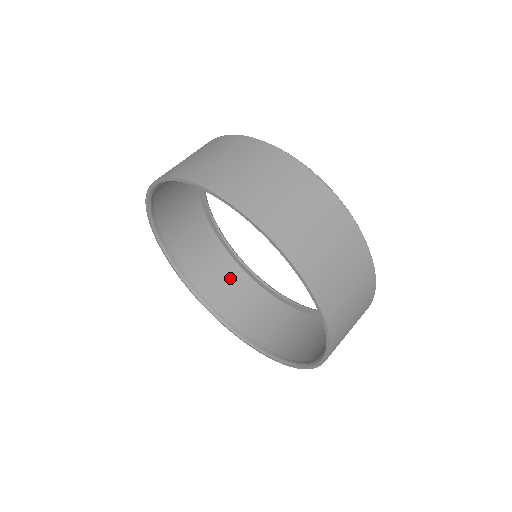
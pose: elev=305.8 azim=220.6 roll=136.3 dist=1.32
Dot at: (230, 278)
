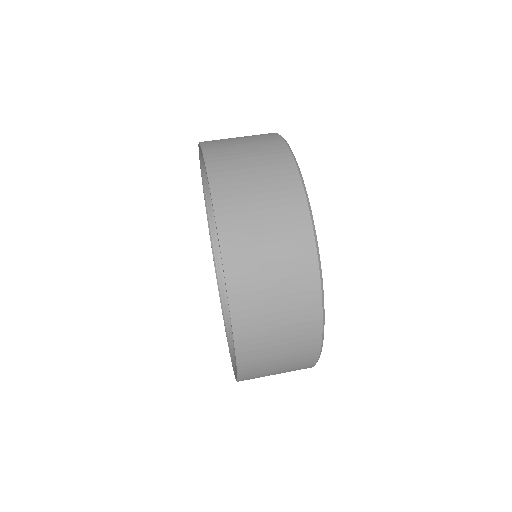
Dot at: occluded
